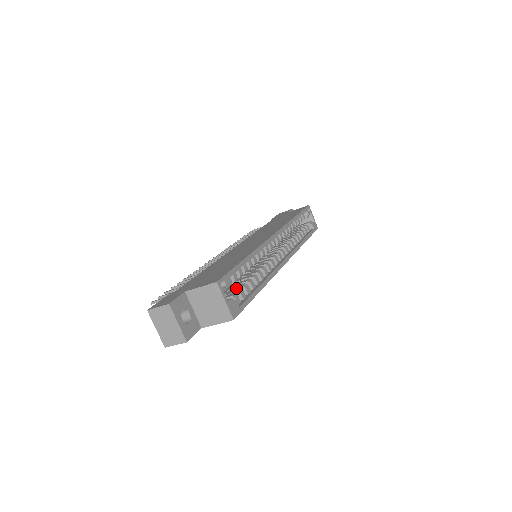
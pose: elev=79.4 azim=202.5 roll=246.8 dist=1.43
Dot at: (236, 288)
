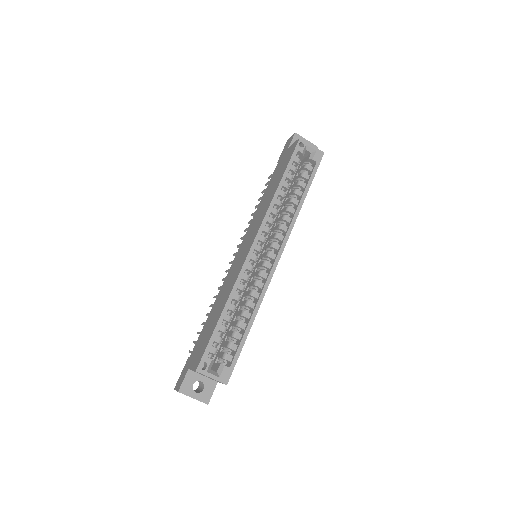
Dot at: (229, 338)
